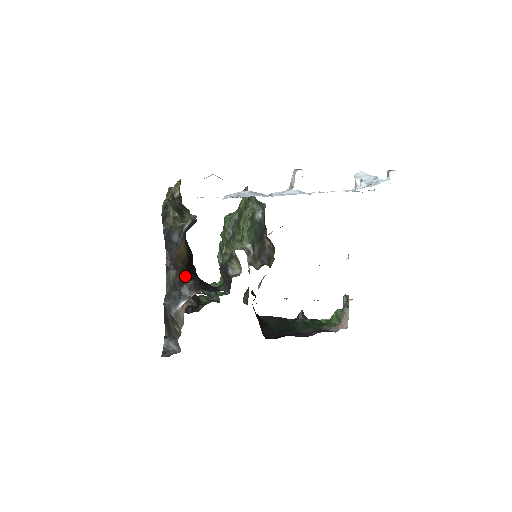
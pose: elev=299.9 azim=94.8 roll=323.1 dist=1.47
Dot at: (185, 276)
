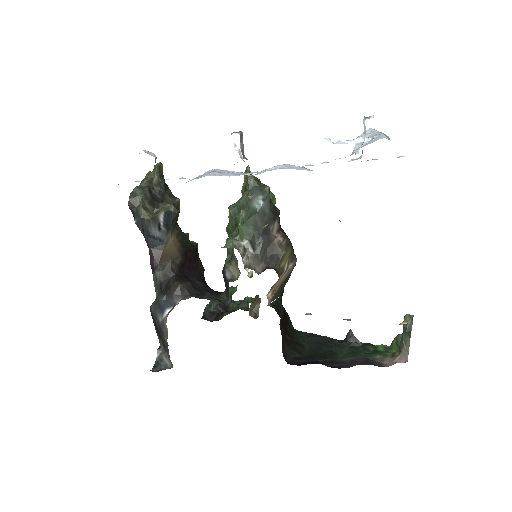
Dot at: (173, 278)
